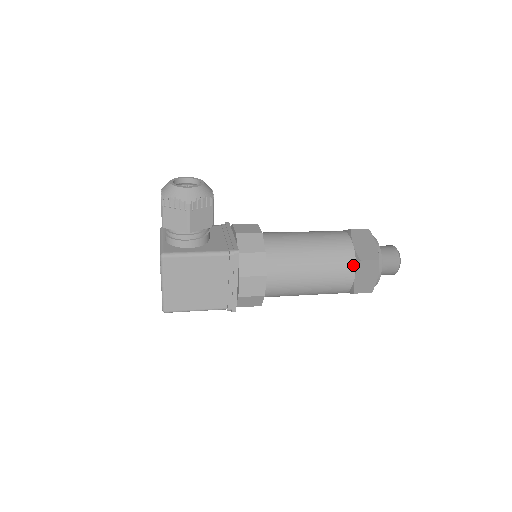
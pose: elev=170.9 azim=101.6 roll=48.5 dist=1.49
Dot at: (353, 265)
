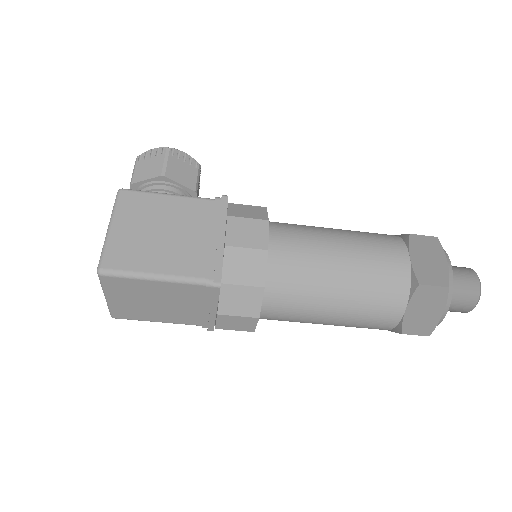
Dot at: (401, 243)
